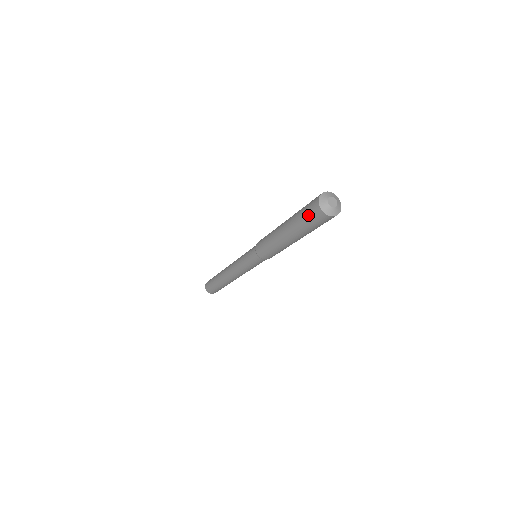
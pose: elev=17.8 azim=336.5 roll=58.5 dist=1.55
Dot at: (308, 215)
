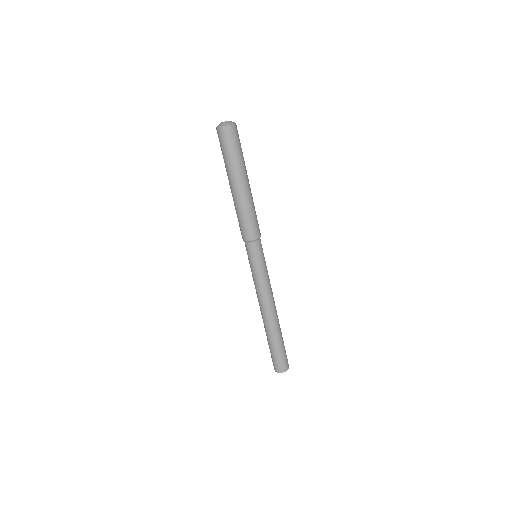
Dot at: (224, 145)
